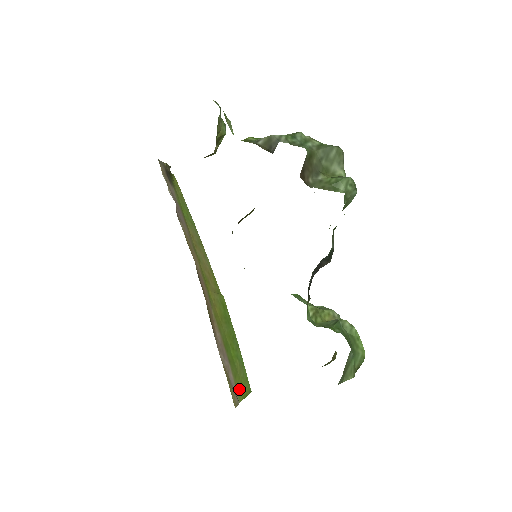
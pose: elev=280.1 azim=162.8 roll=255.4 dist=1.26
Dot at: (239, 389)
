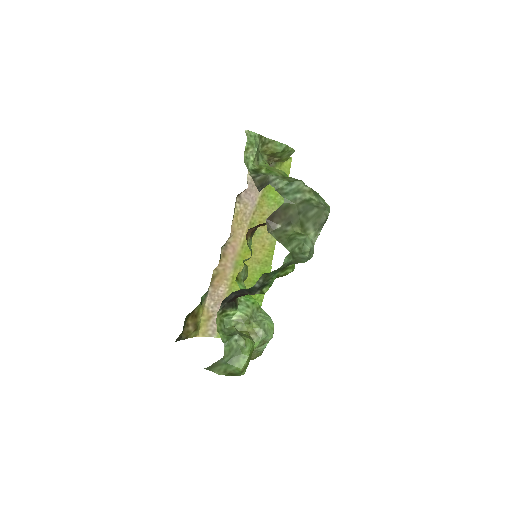
Dot at: occluded
